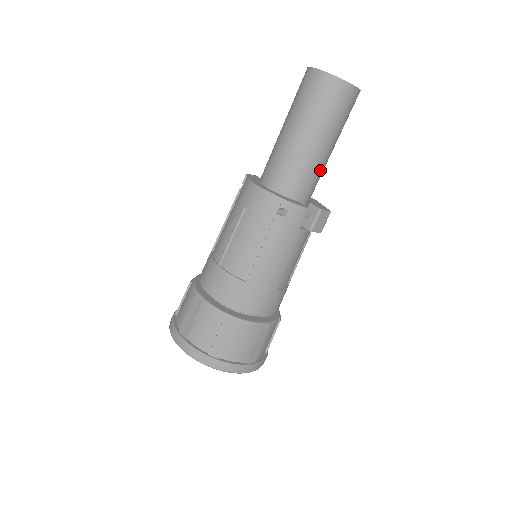
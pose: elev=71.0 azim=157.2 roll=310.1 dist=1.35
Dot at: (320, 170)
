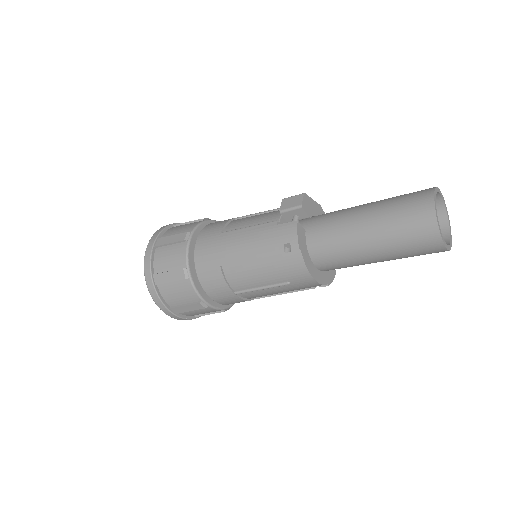
Dot at: occluded
